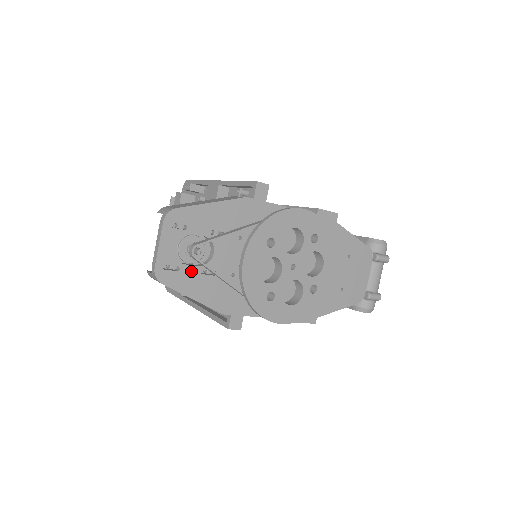
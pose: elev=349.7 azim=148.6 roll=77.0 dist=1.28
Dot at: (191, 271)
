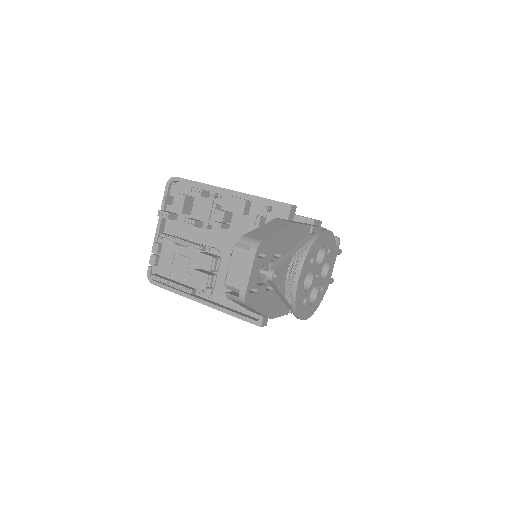
Dot at: (262, 290)
